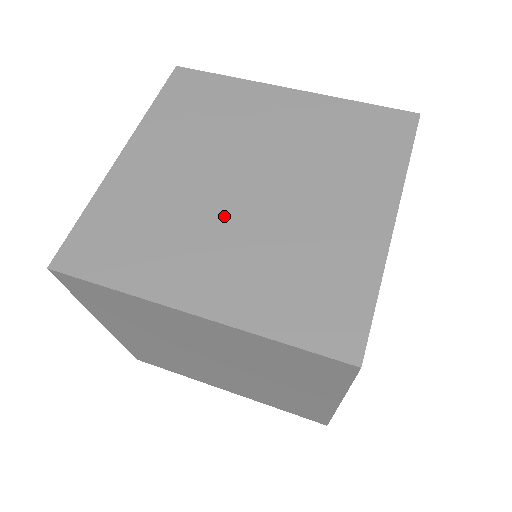
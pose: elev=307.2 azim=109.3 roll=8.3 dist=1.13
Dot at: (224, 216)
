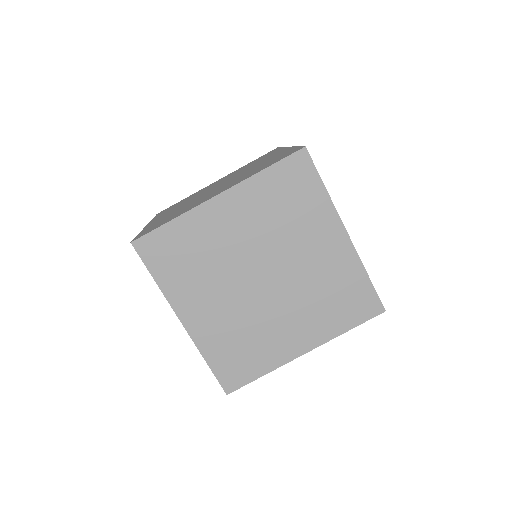
Dot at: (271, 305)
